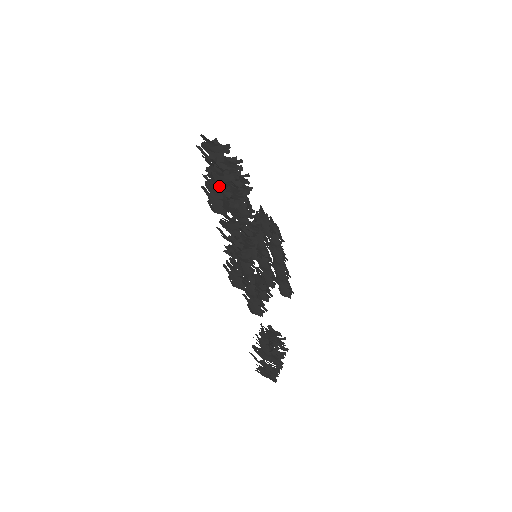
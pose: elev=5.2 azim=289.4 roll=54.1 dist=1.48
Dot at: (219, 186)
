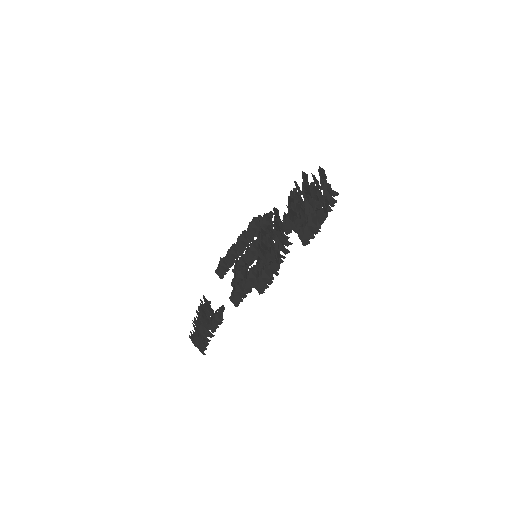
Dot at: occluded
